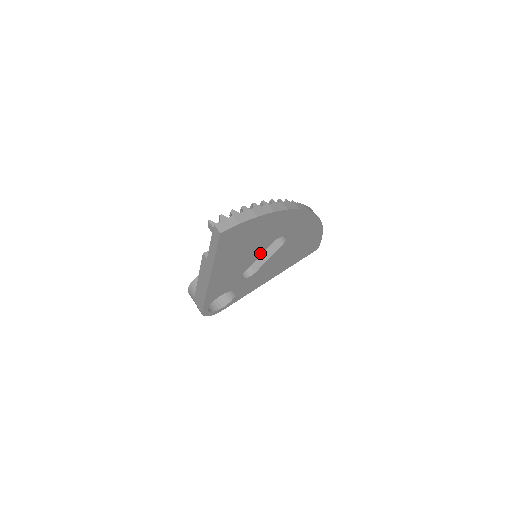
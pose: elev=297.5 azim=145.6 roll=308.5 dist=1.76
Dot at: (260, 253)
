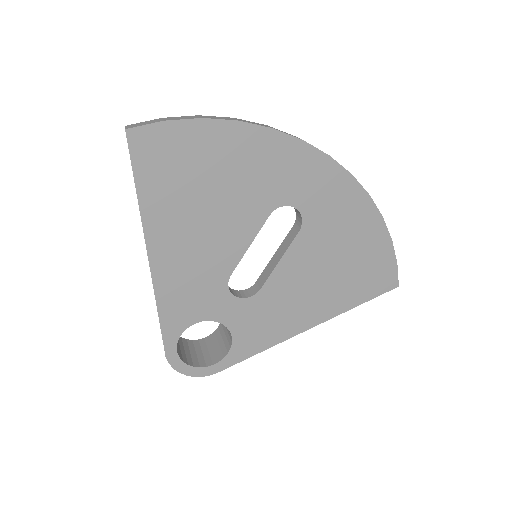
Dot at: (250, 235)
